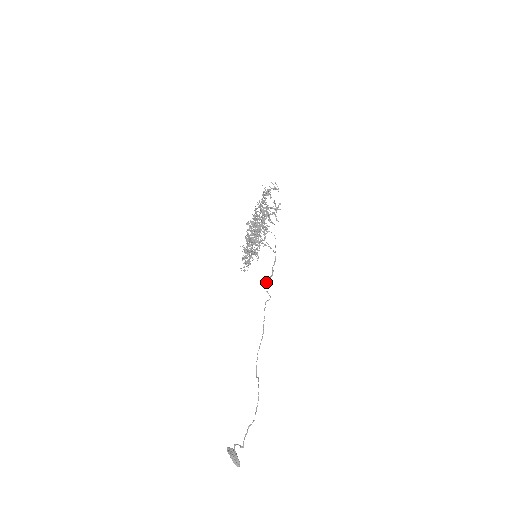
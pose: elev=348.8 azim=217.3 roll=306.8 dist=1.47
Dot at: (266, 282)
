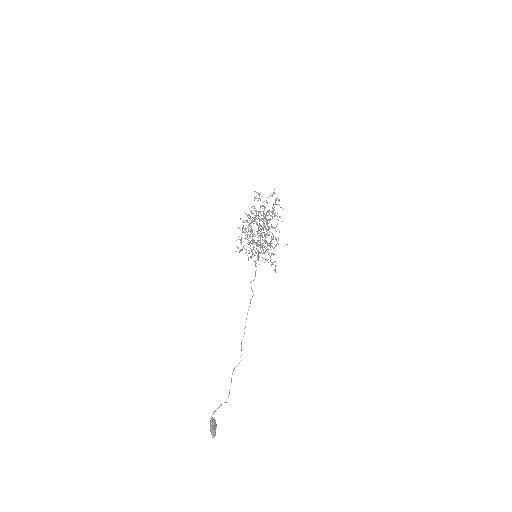
Dot at: occluded
